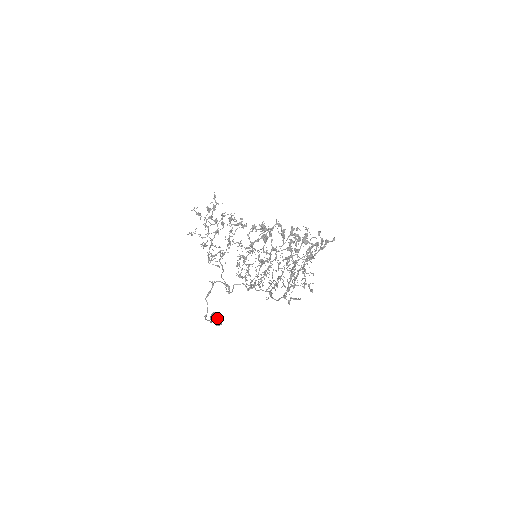
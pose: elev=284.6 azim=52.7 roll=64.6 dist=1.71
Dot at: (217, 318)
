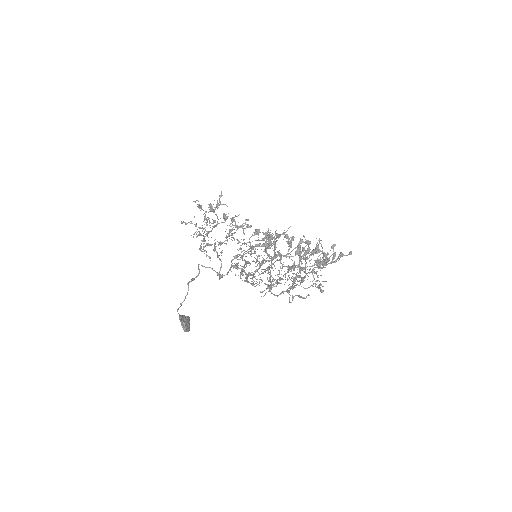
Dot at: (187, 320)
